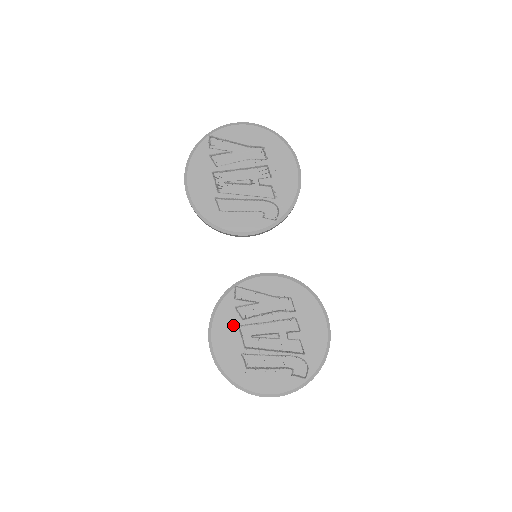
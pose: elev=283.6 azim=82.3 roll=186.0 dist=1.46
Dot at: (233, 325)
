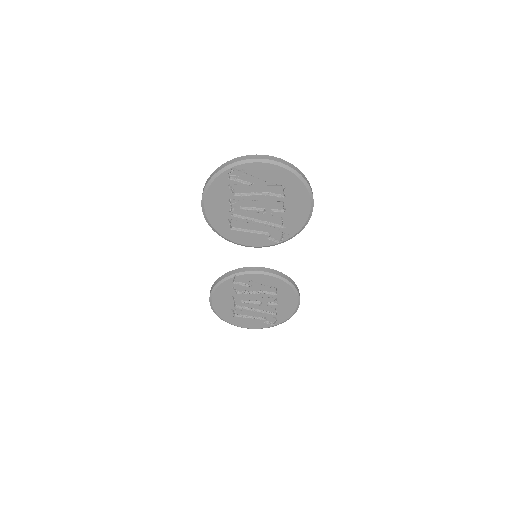
Dot at: (229, 296)
